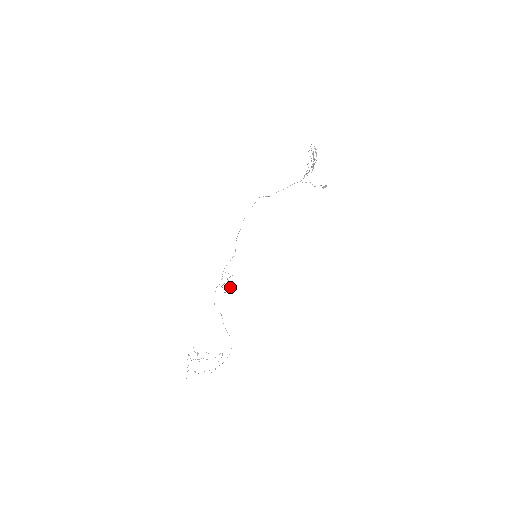
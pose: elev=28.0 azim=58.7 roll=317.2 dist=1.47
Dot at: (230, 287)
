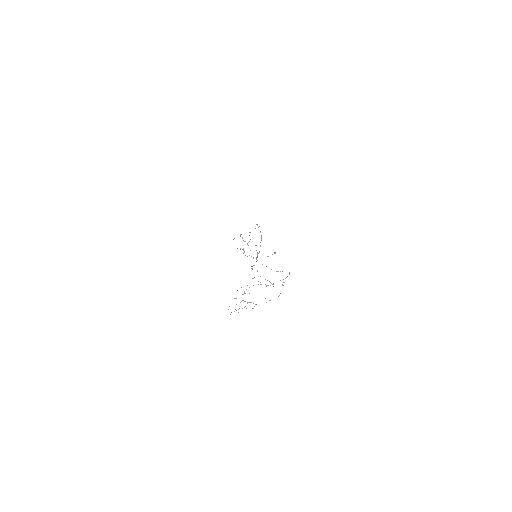
Dot at: (250, 250)
